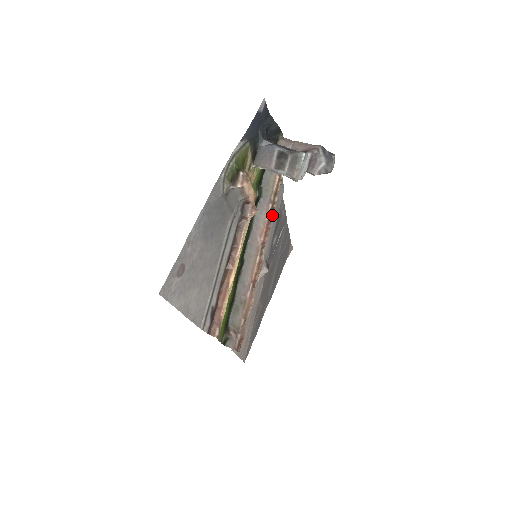
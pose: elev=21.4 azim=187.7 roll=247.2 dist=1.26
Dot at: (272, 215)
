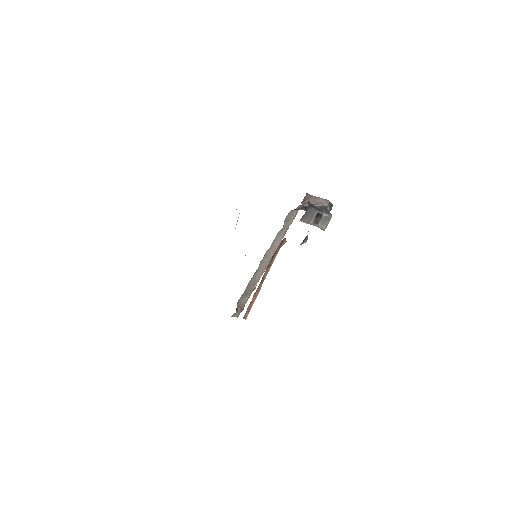
Dot at: occluded
